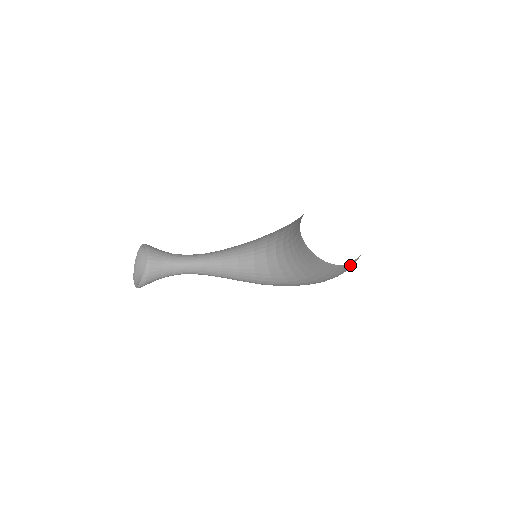
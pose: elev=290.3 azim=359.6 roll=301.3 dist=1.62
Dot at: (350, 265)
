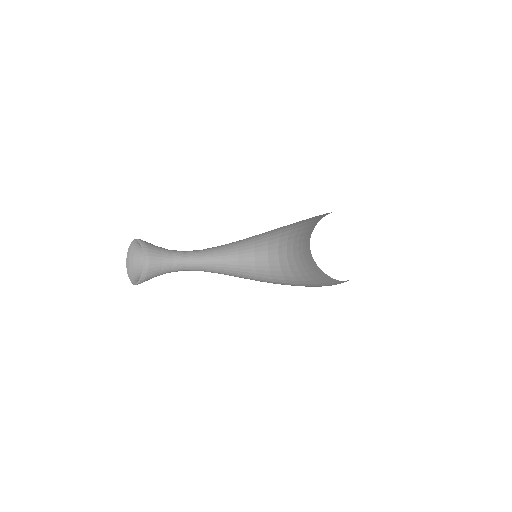
Dot at: occluded
